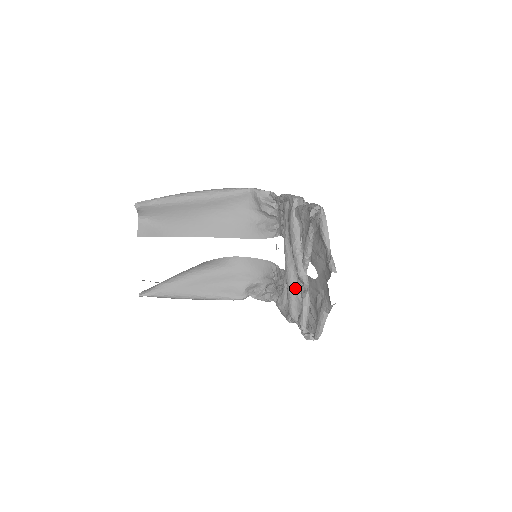
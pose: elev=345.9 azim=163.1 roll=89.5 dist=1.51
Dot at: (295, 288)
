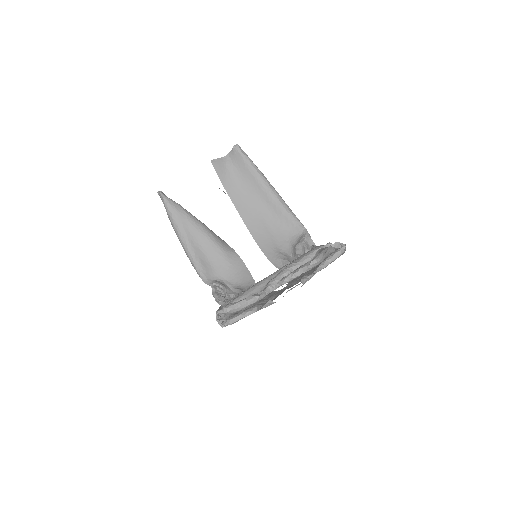
Dot at: (253, 293)
